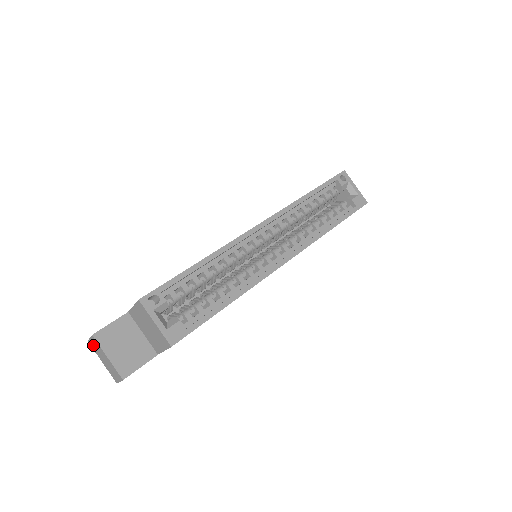
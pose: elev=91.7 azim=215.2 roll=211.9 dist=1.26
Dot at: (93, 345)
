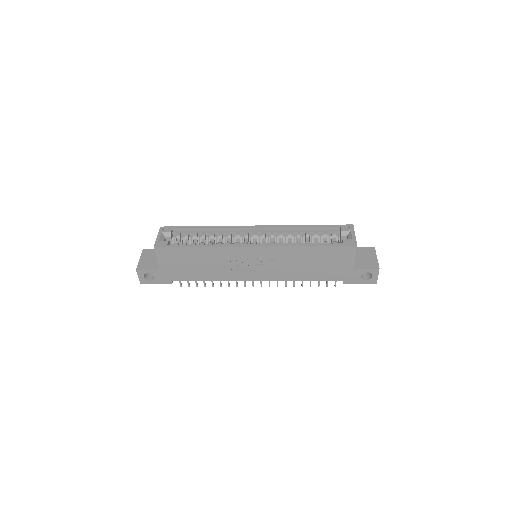
Dot at: occluded
